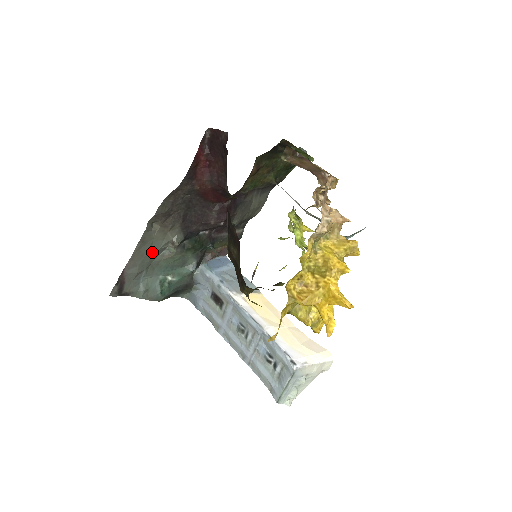
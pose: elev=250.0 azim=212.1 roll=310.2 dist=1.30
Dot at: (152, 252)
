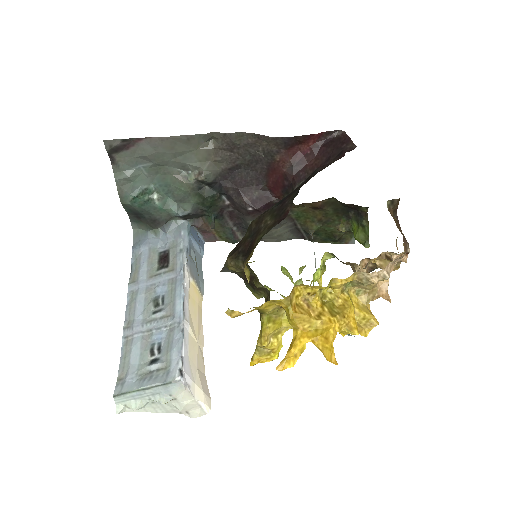
Dot at: (179, 158)
